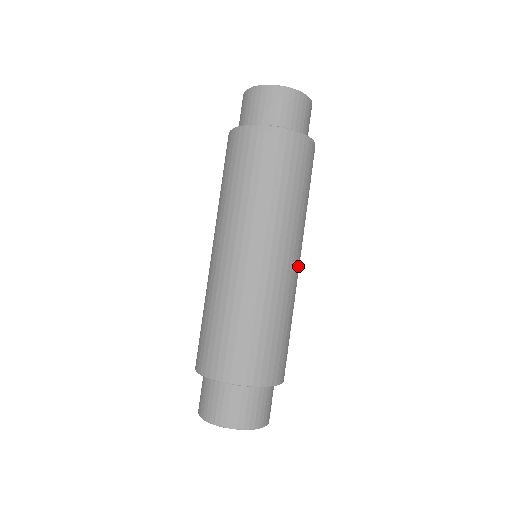
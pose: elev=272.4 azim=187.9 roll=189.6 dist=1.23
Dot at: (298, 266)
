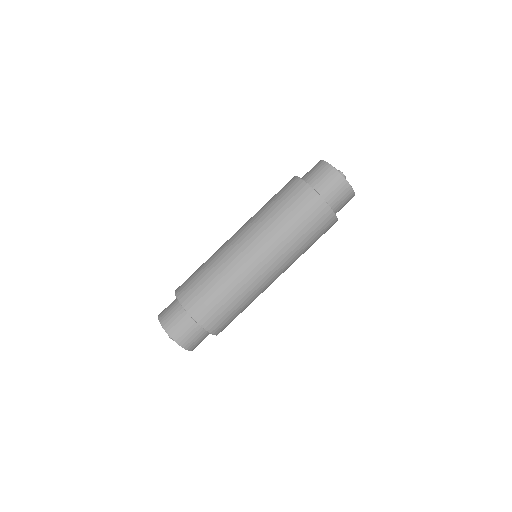
Dot at: occluded
